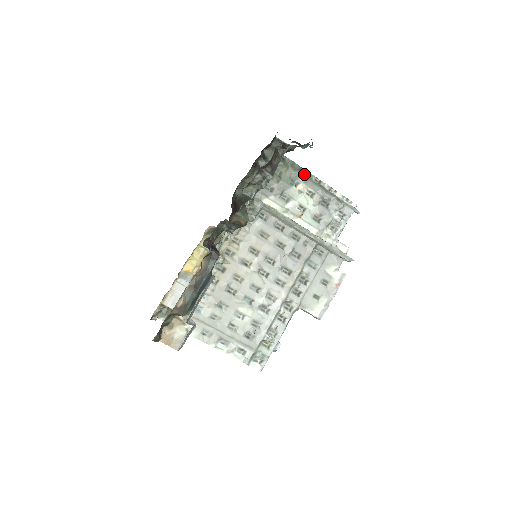
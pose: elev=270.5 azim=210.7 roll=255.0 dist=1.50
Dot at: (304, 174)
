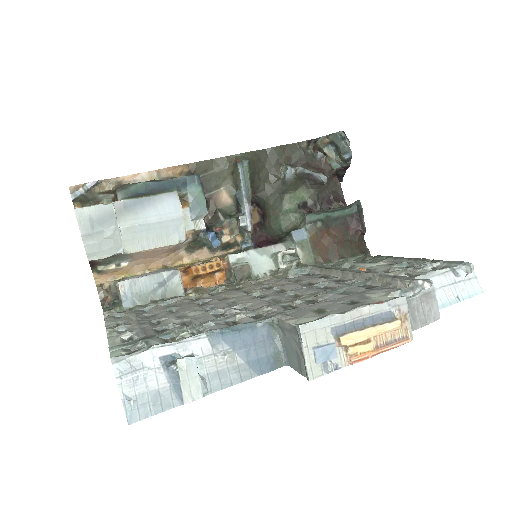
Dot at: (390, 257)
